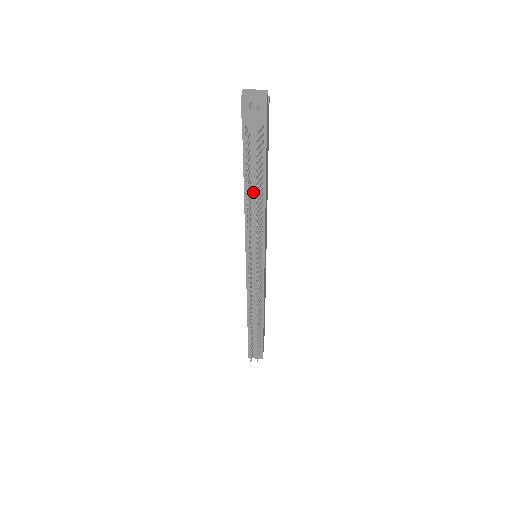
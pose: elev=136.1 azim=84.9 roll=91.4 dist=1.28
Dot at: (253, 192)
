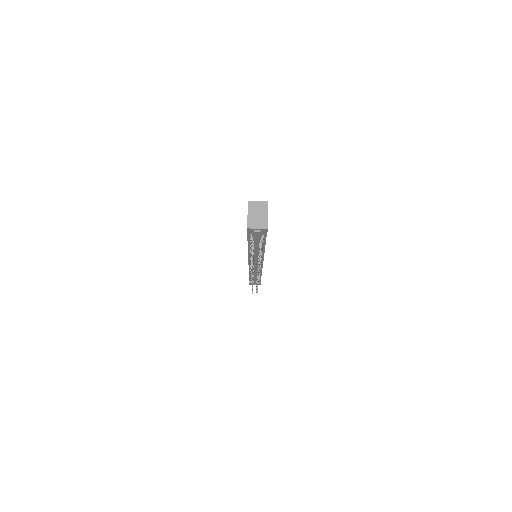
Dot at: (255, 249)
